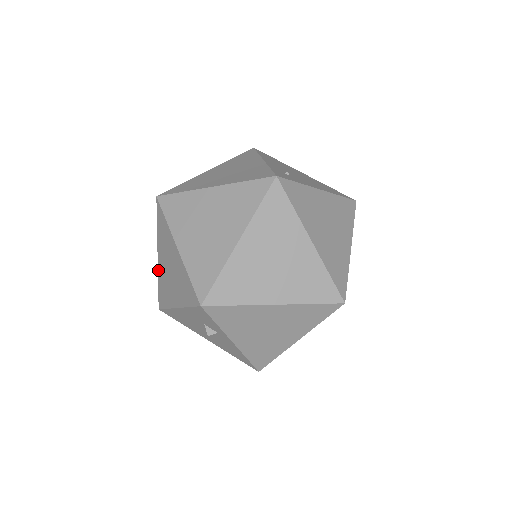
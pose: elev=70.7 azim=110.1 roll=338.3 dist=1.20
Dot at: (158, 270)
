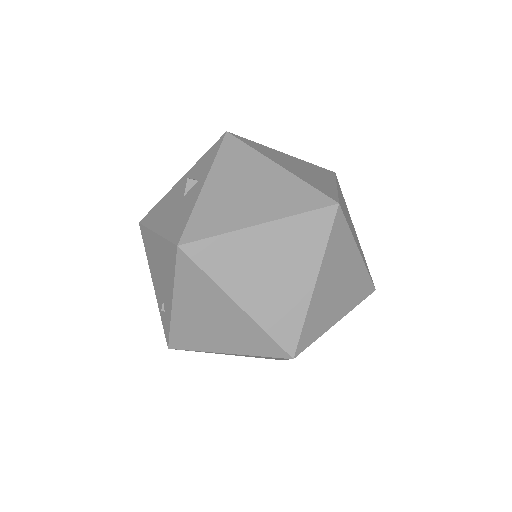
Dot at: occluded
